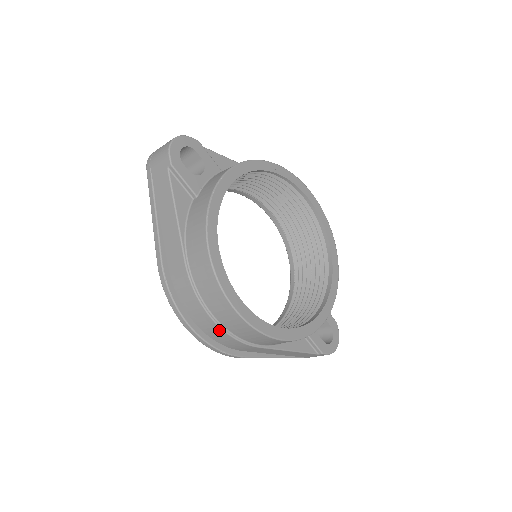
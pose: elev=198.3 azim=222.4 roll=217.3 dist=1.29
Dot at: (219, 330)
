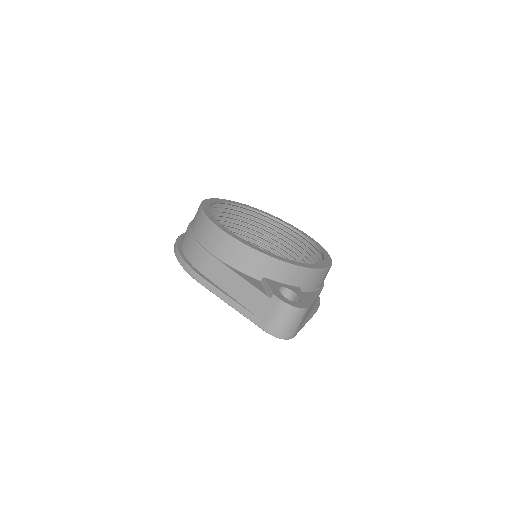
Dot at: (190, 238)
